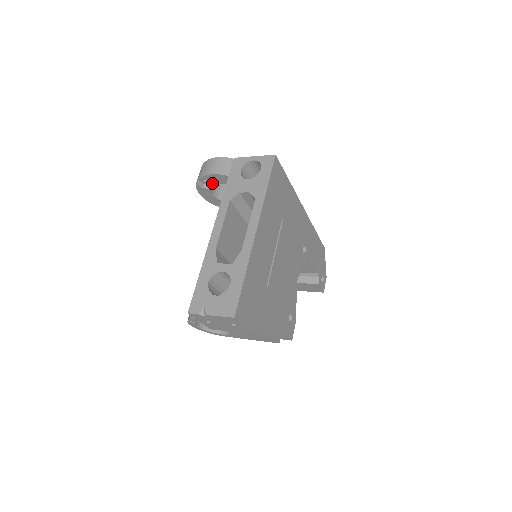
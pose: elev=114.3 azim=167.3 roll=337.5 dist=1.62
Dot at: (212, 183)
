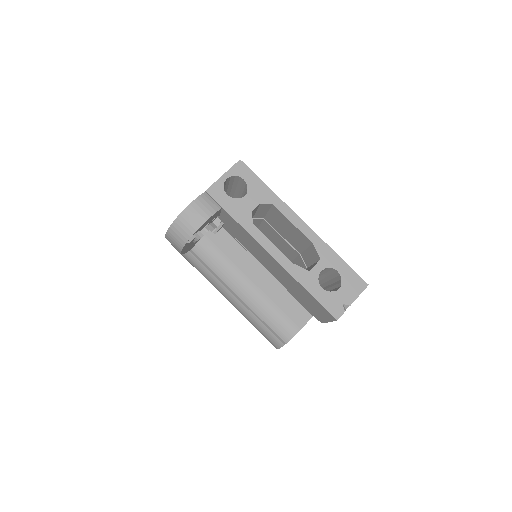
Dot at: (201, 229)
